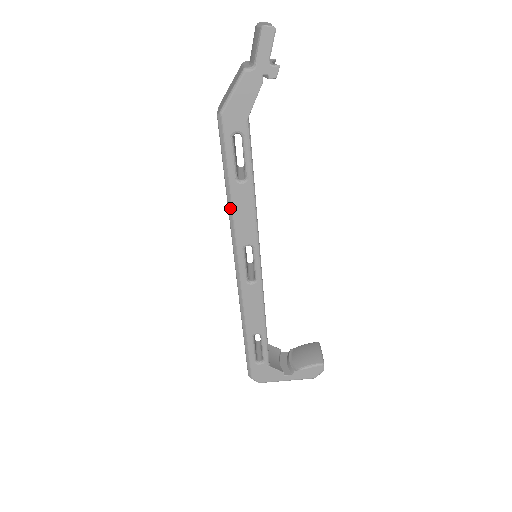
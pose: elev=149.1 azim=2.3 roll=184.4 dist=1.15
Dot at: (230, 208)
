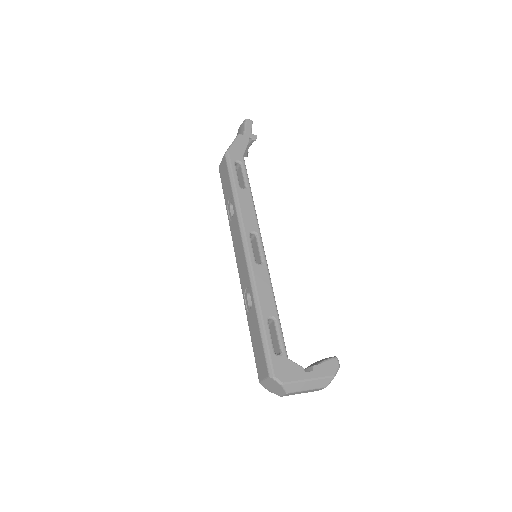
Dot at: (237, 205)
